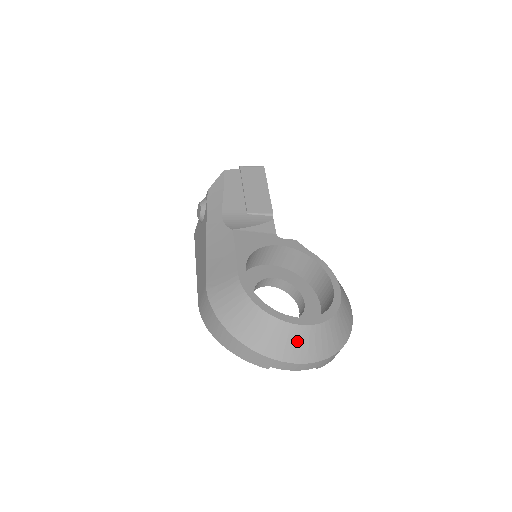
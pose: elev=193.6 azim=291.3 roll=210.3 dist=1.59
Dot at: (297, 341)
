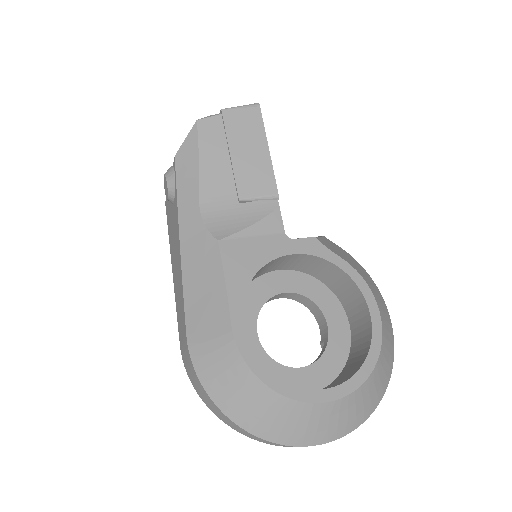
Dot at: (322, 421)
